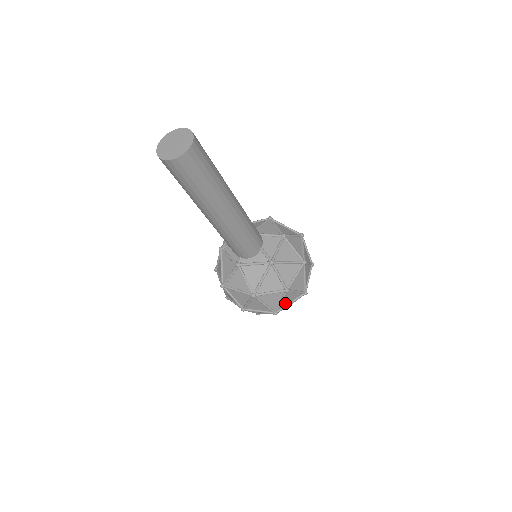
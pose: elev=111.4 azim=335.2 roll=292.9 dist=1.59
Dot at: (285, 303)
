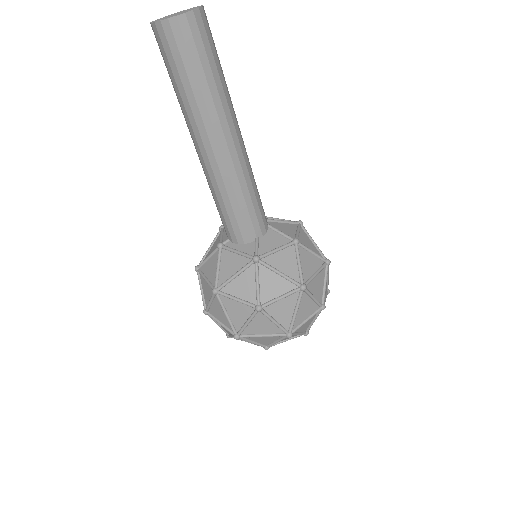
Dot at: (255, 330)
